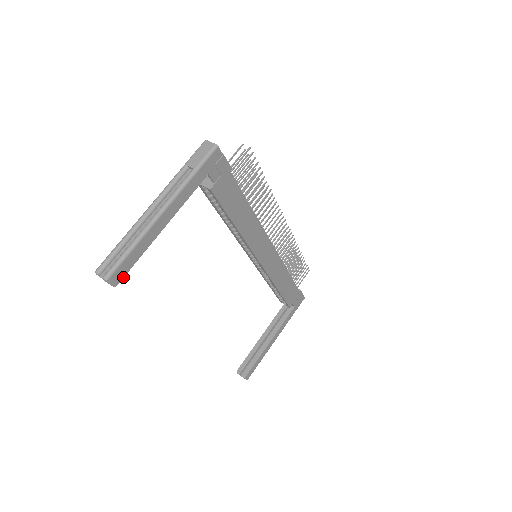
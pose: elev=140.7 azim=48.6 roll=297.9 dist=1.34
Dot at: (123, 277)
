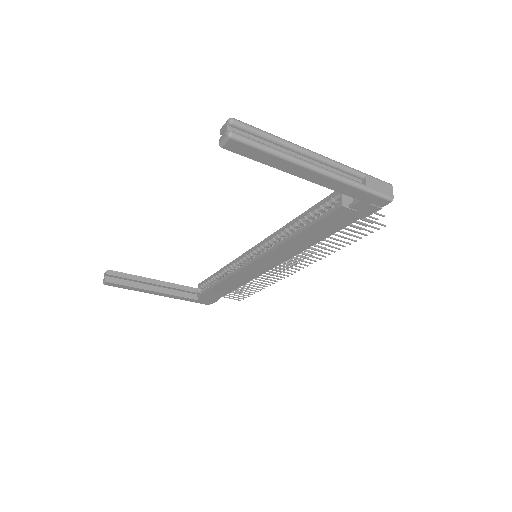
Dot at: (234, 151)
